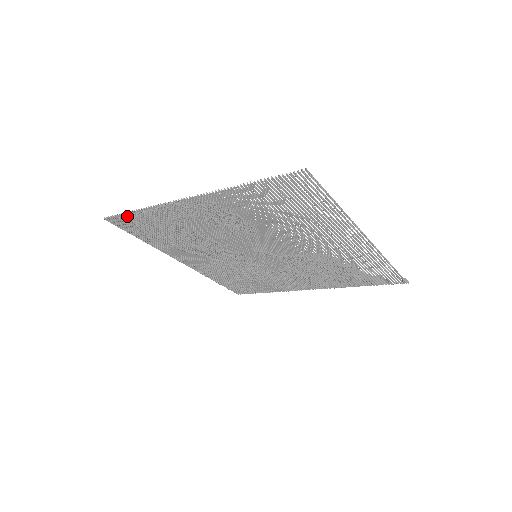
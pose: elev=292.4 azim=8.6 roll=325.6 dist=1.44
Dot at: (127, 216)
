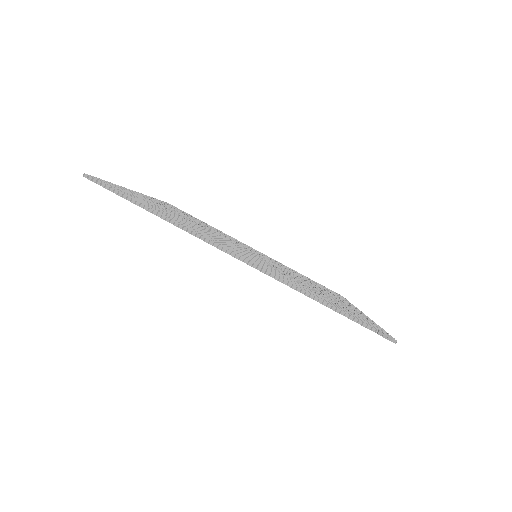
Dot at: occluded
